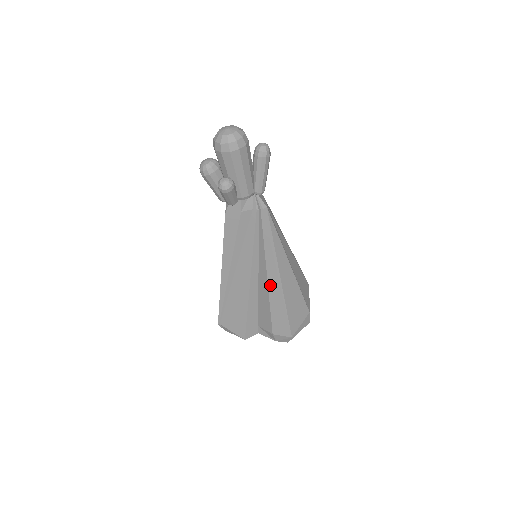
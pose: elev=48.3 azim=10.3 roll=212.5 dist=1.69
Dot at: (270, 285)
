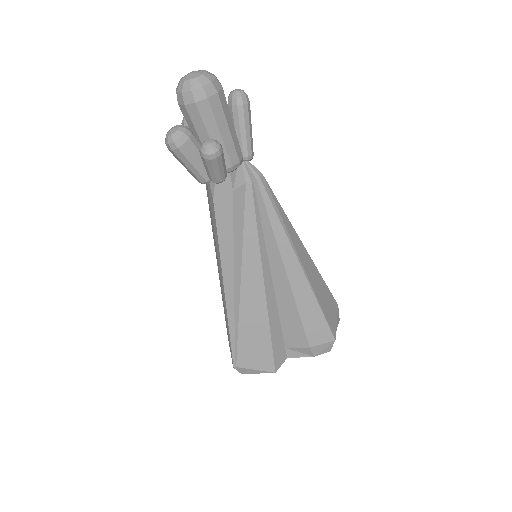
Dot at: (292, 280)
